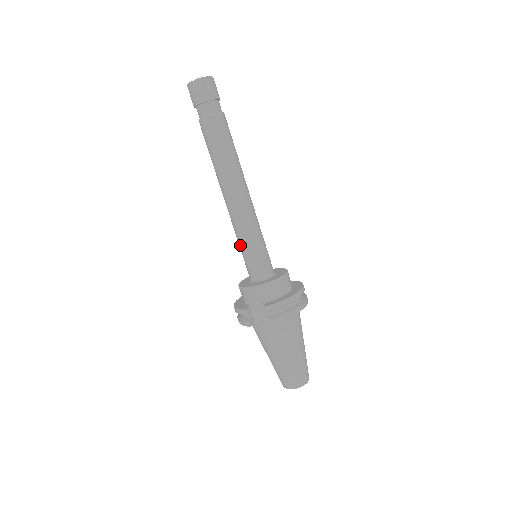
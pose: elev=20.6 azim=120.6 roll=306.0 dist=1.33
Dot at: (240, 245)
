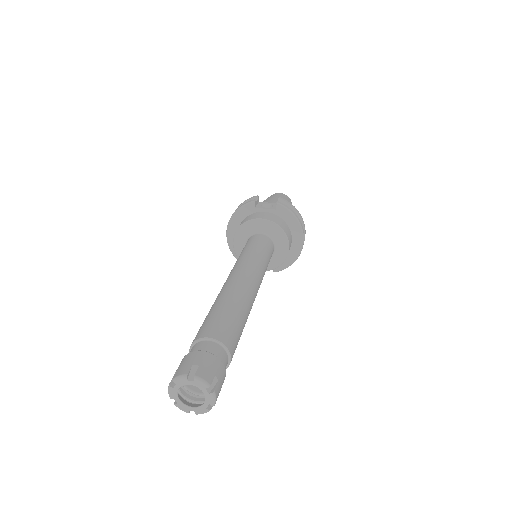
Dot at: occluded
